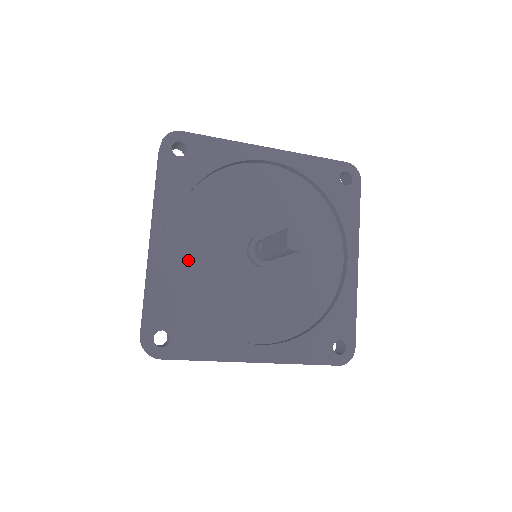
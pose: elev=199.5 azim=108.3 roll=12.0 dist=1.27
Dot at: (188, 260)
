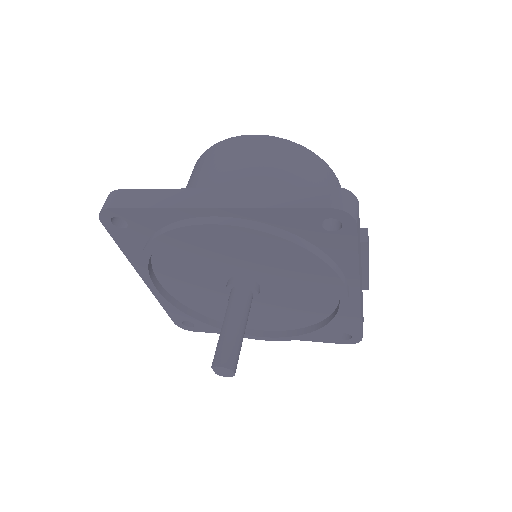
Dot at: (180, 291)
